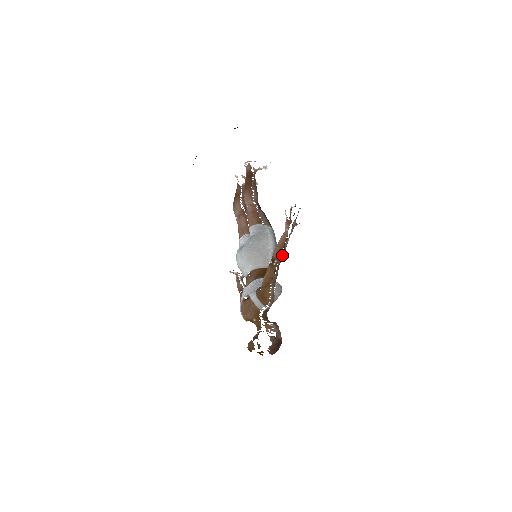
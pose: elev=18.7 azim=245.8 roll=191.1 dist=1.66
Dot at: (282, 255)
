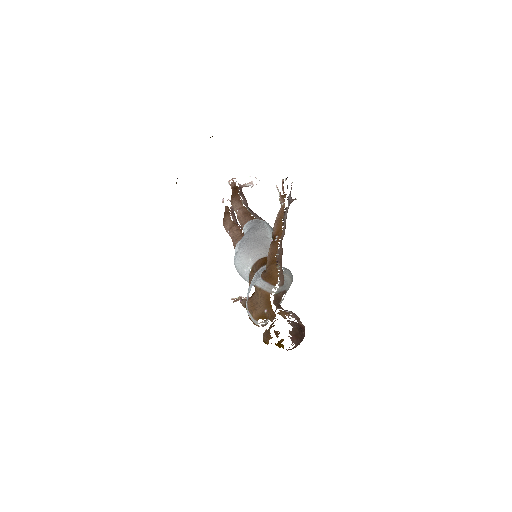
Dot at: (283, 229)
